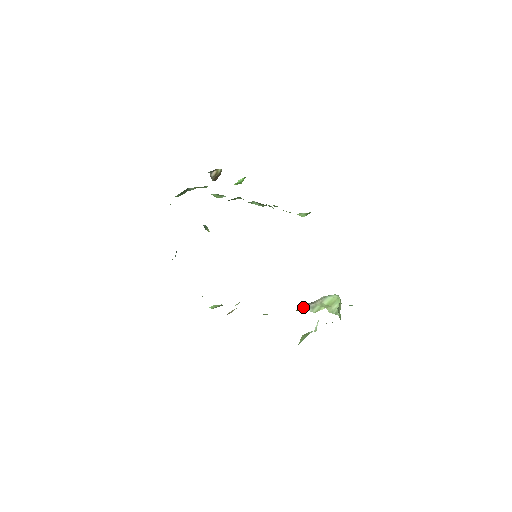
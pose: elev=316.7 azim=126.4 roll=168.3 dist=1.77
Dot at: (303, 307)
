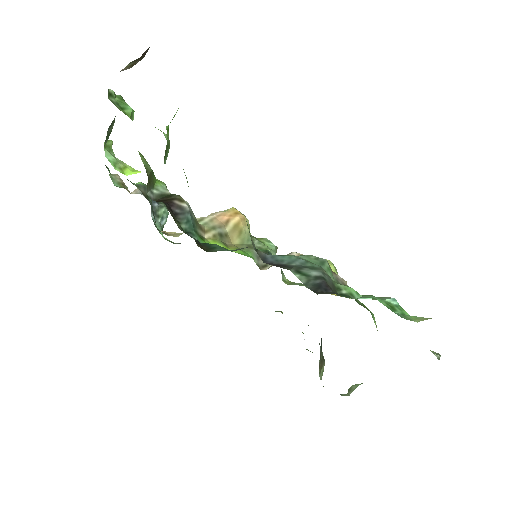
Dot at: occluded
